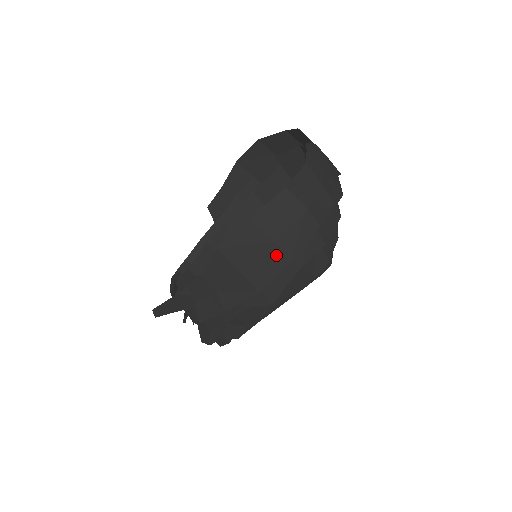
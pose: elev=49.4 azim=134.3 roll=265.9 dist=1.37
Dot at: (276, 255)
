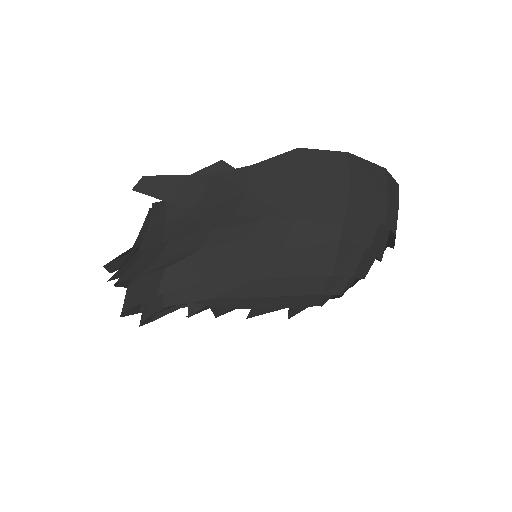
Dot at: (340, 199)
